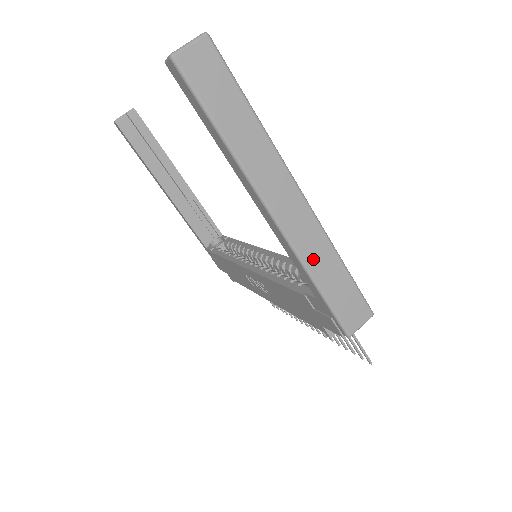
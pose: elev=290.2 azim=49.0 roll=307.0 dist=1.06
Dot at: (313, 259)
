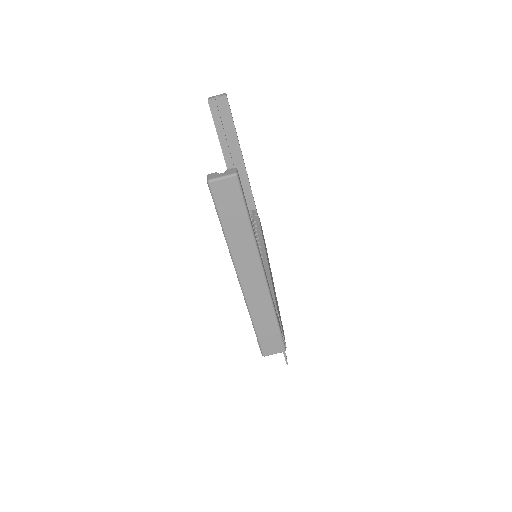
Dot at: (257, 311)
